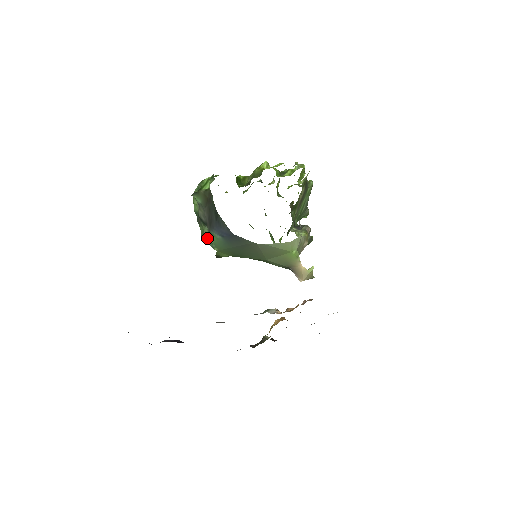
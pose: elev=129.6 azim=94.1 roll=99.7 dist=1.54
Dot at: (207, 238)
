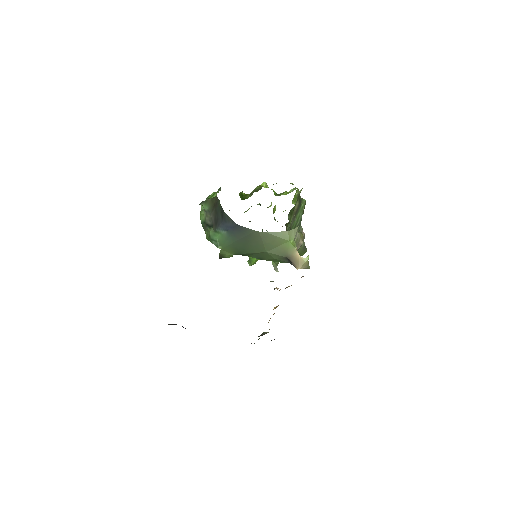
Dot at: (212, 238)
